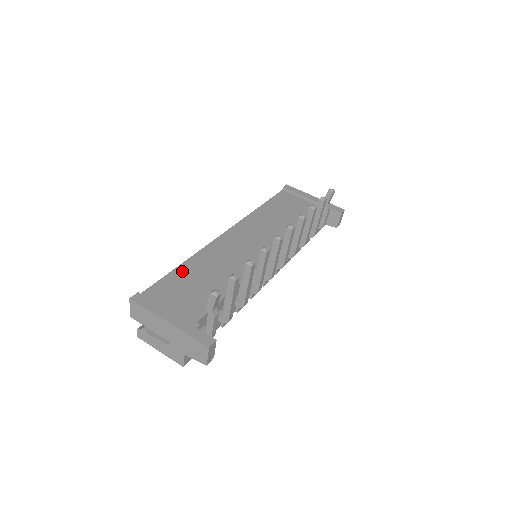
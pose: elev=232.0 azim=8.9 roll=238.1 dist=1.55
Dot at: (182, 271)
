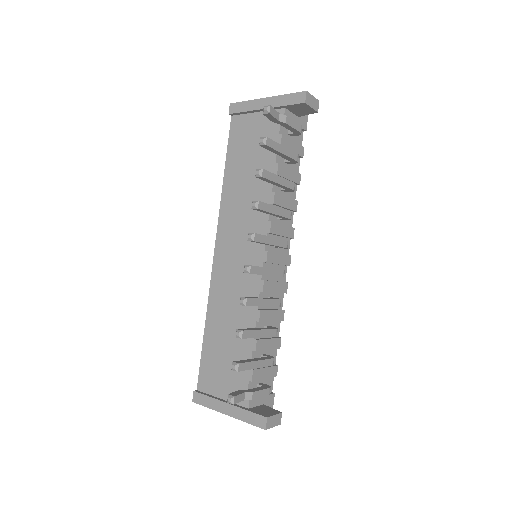
Dot at: (209, 338)
